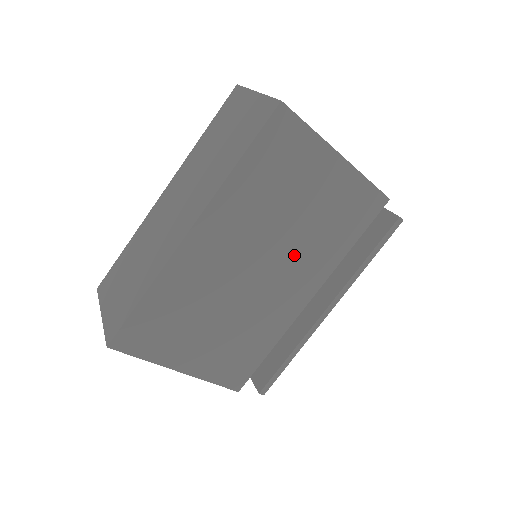
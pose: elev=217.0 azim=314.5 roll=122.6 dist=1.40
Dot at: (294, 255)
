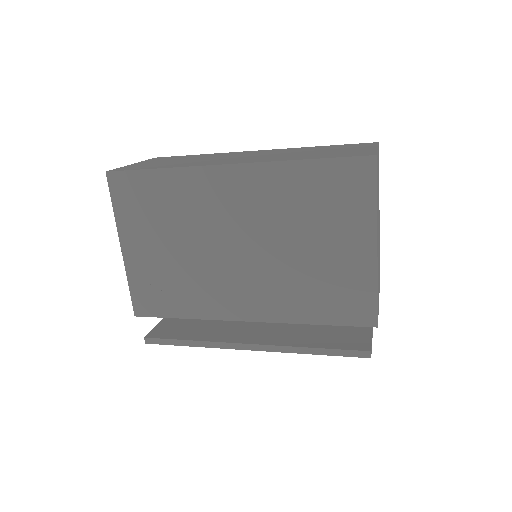
Dot at: (271, 273)
